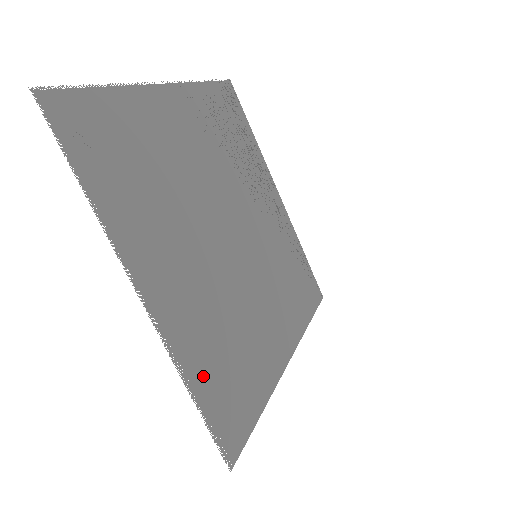
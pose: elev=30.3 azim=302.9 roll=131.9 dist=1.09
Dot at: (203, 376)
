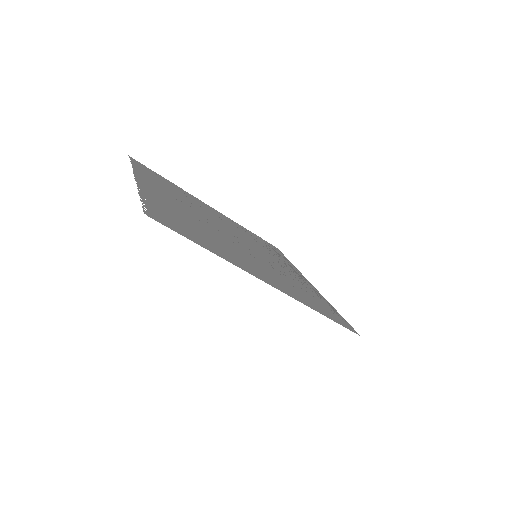
Dot at: (156, 205)
